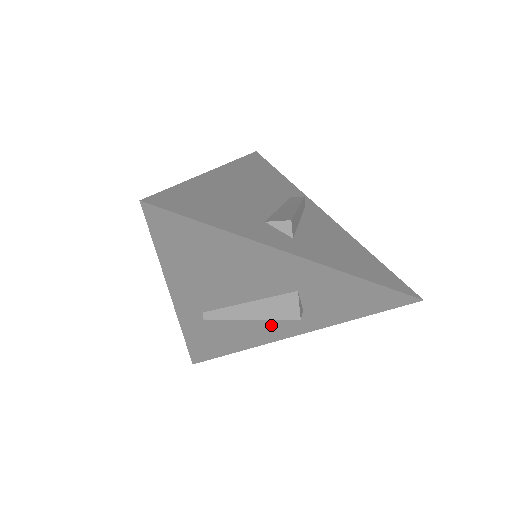
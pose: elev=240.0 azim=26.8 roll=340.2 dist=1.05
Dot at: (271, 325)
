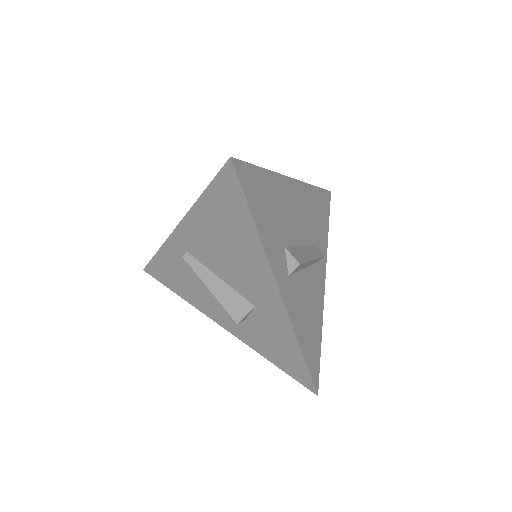
Dot at: (216, 305)
